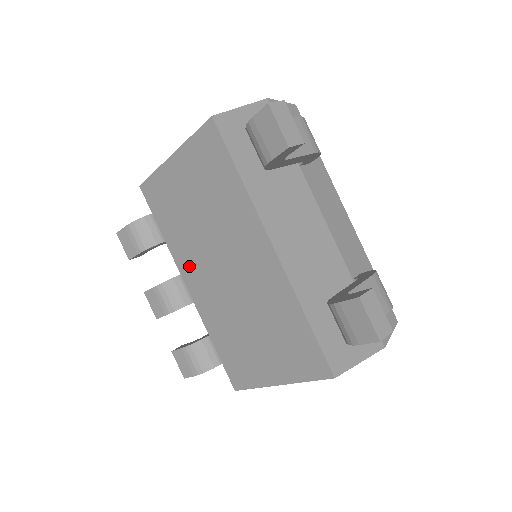
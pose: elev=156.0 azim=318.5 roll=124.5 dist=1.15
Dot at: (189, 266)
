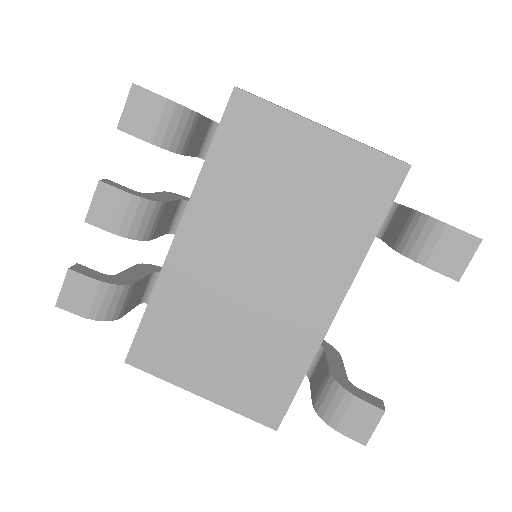
Dot at: (209, 223)
